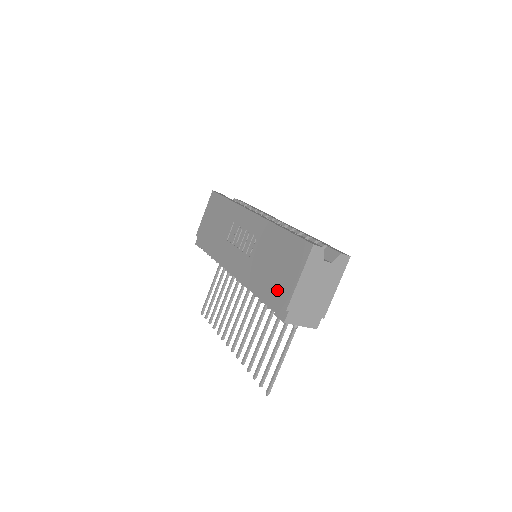
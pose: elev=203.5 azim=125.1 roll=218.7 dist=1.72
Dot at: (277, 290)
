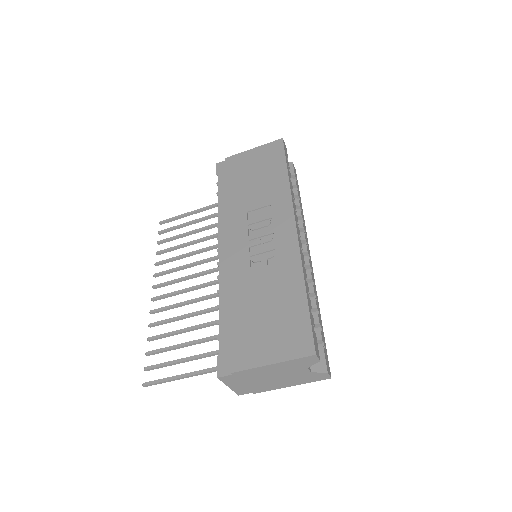
Dot at: (242, 340)
